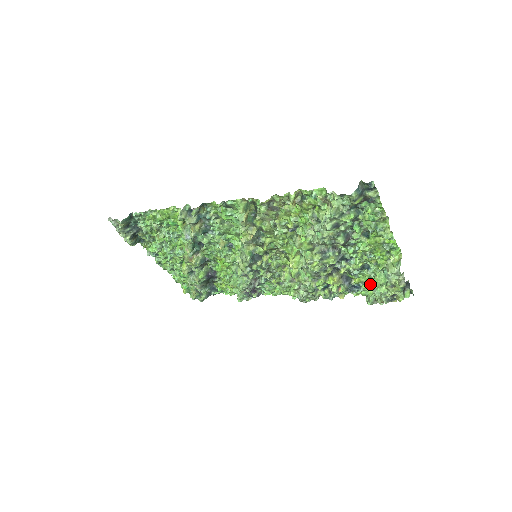
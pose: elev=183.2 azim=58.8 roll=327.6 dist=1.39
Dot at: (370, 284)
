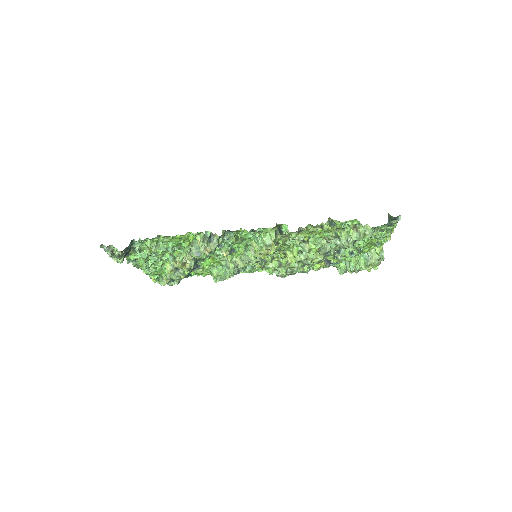
Dot at: (346, 261)
